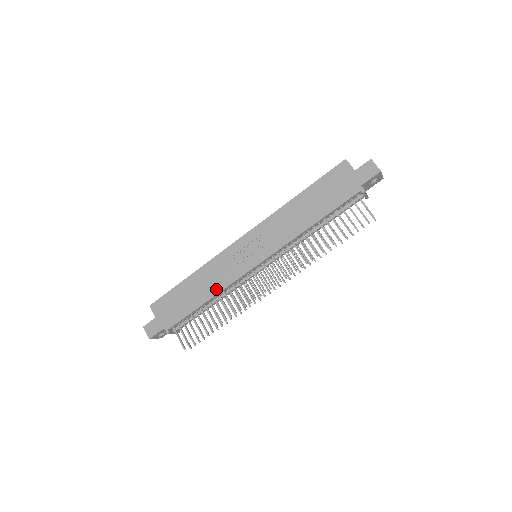
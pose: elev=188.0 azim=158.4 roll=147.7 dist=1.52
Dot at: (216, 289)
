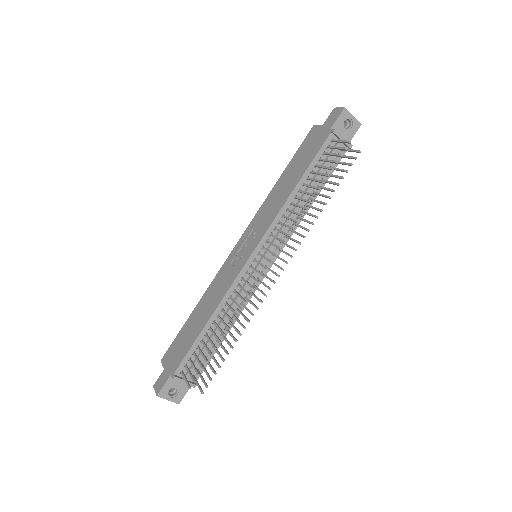
Dot at: (216, 302)
